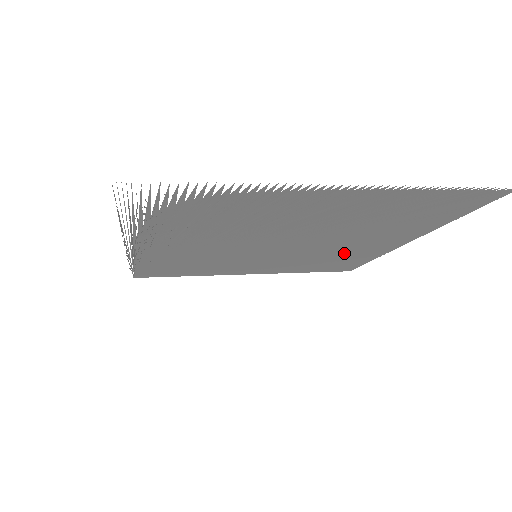
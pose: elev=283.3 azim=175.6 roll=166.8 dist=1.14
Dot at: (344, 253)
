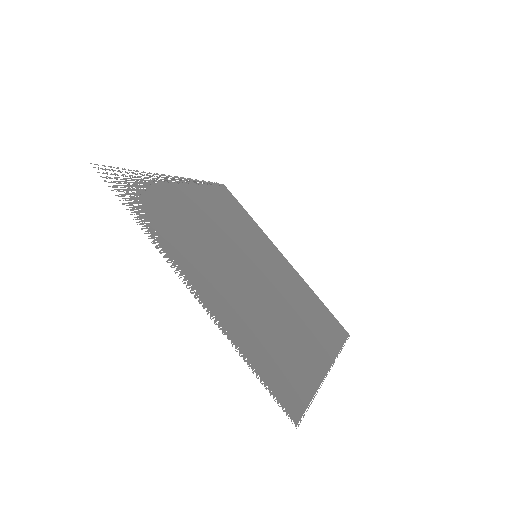
Dot at: (307, 318)
